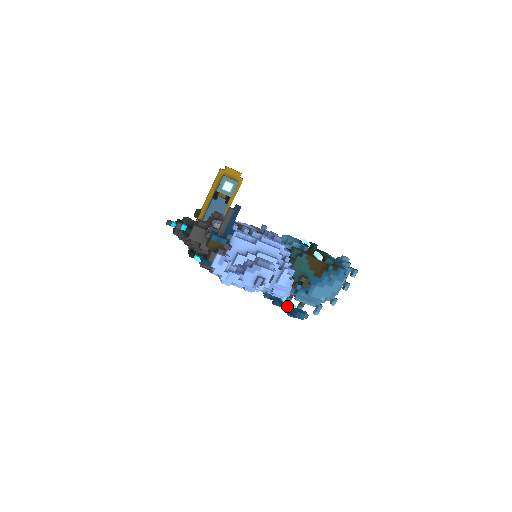
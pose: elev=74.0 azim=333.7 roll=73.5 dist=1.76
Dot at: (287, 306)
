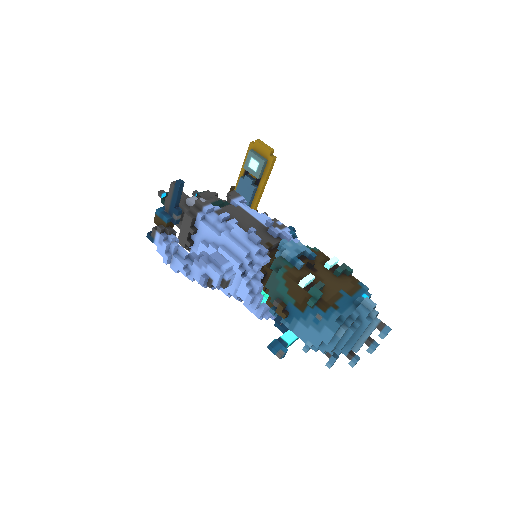
Dot at: (283, 334)
